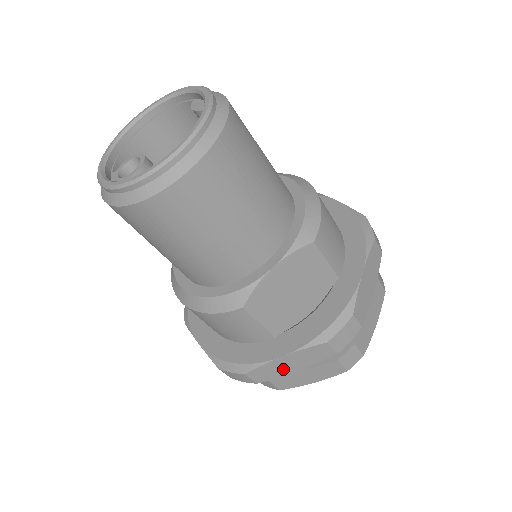
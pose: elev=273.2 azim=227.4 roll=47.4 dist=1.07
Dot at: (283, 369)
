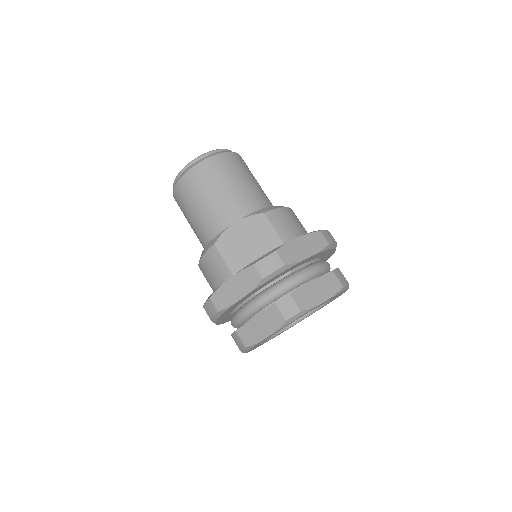
Dot at: (232, 295)
